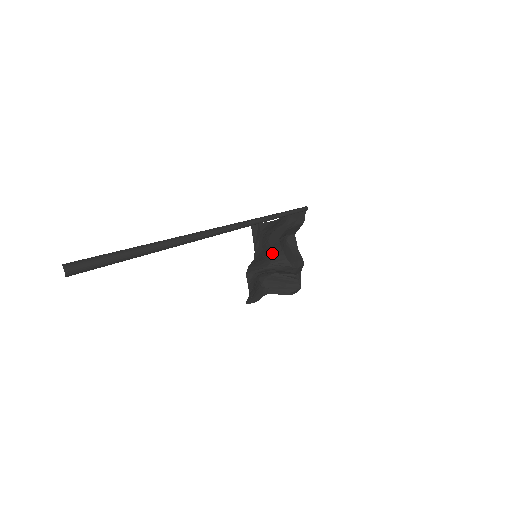
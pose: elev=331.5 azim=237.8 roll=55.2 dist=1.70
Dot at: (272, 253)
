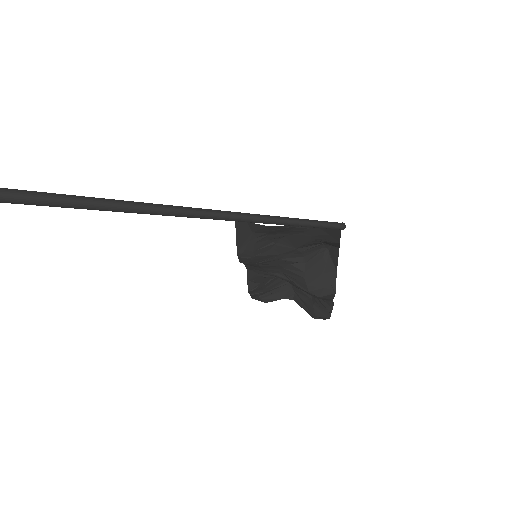
Dot at: (284, 261)
